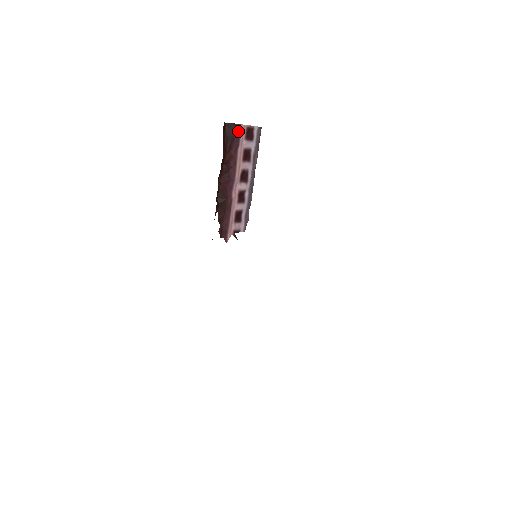
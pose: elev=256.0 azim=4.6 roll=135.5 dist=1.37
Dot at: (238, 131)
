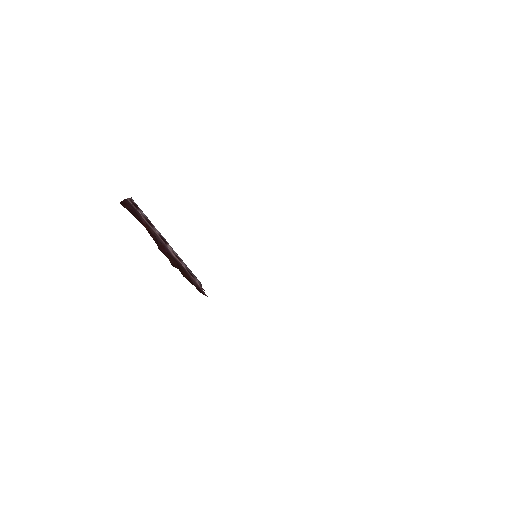
Dot at: (130, 205)
